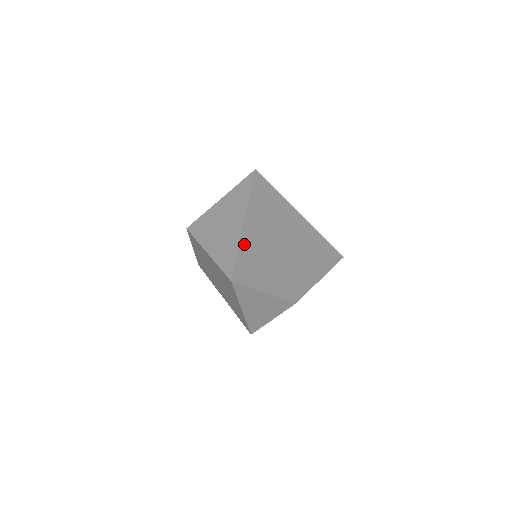
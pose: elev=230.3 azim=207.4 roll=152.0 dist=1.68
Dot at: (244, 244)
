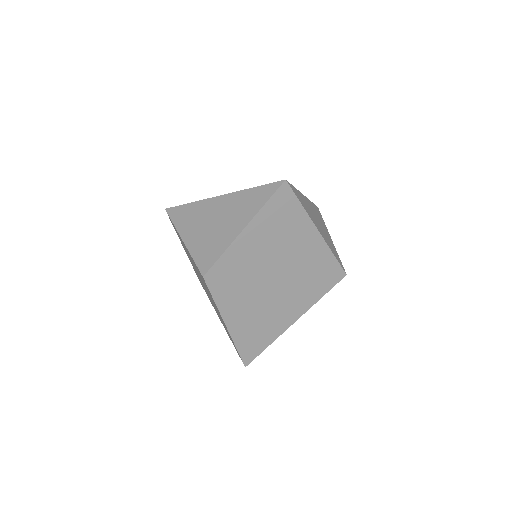
Dot at: occluded
